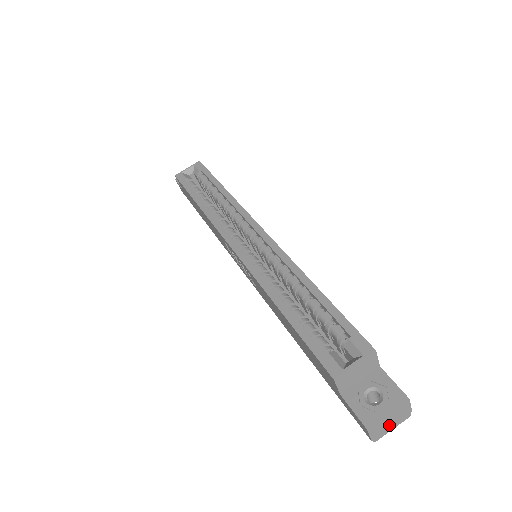
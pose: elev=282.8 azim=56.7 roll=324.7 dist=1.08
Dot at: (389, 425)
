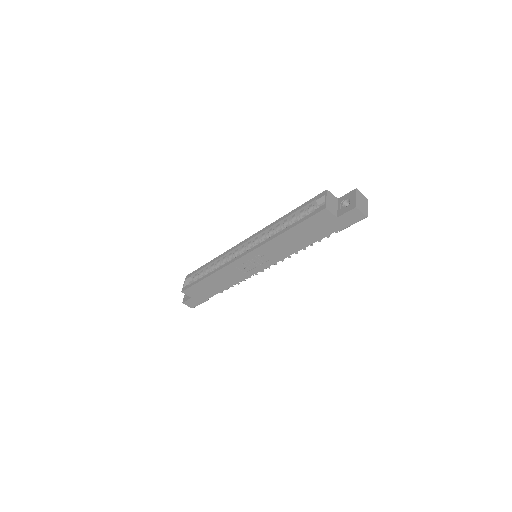
Dot at: (363, 205)
